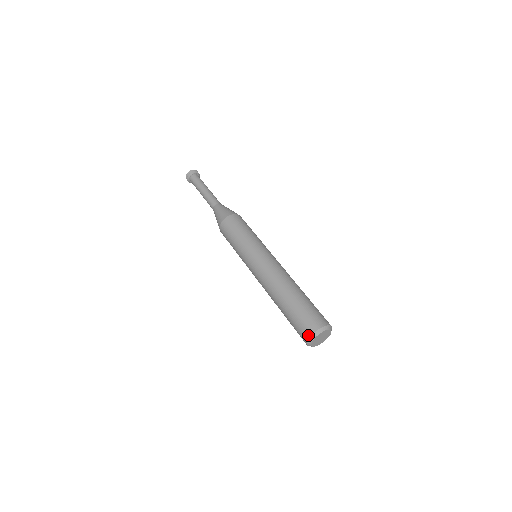
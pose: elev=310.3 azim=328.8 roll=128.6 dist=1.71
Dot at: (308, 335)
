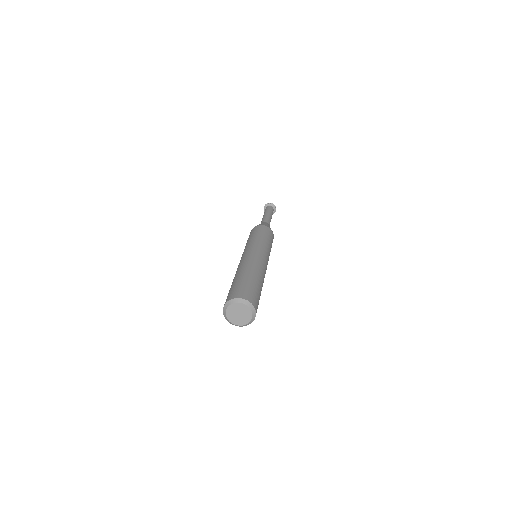
Dot at: (232, 297)
